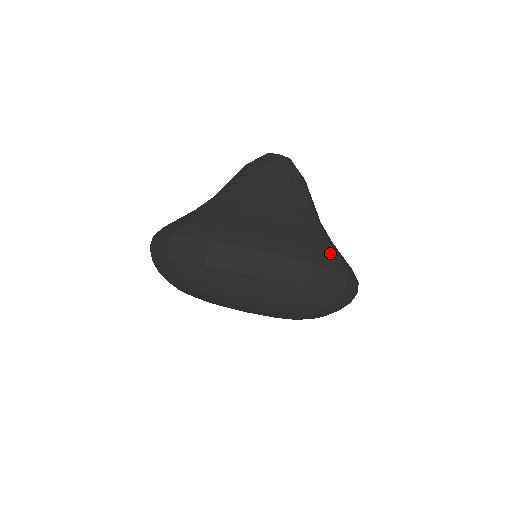
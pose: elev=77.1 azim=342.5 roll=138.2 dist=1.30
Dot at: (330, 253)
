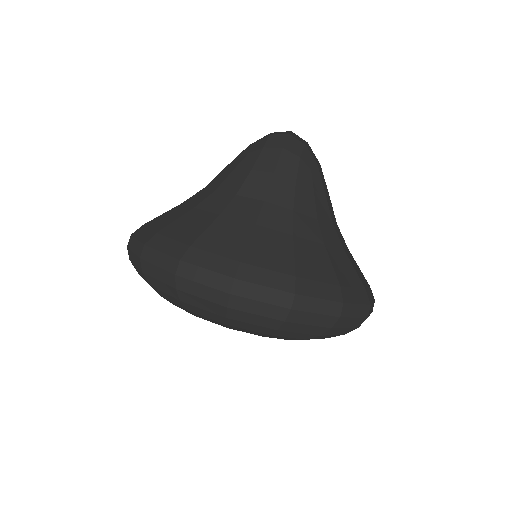
Dot at: (232, 249)
